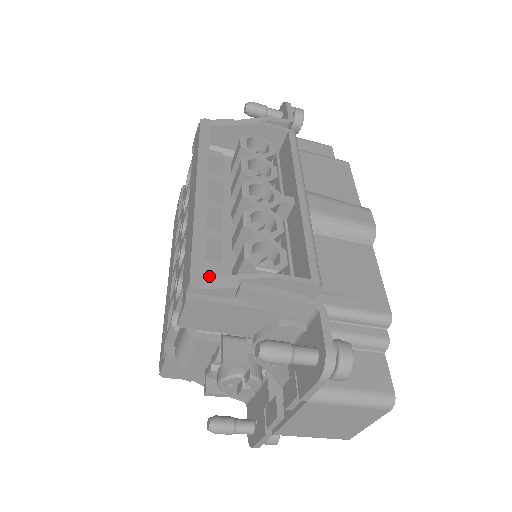
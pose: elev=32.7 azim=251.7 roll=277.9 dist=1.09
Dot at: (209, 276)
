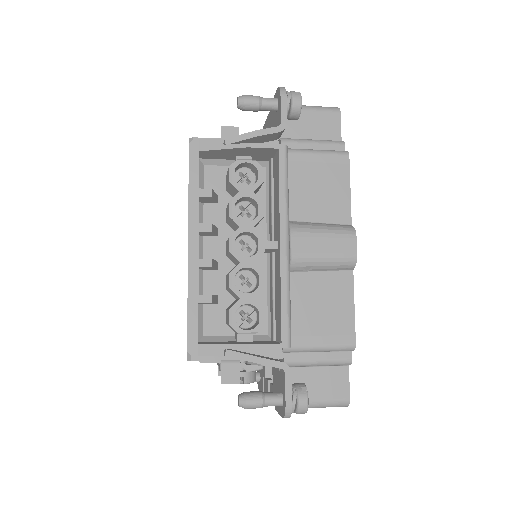
Dot at: (202, 344)
